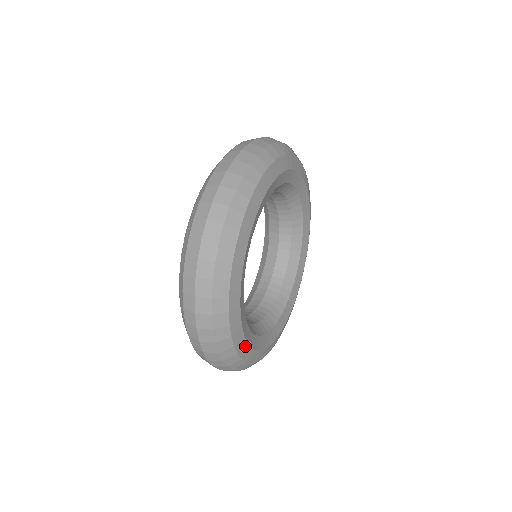
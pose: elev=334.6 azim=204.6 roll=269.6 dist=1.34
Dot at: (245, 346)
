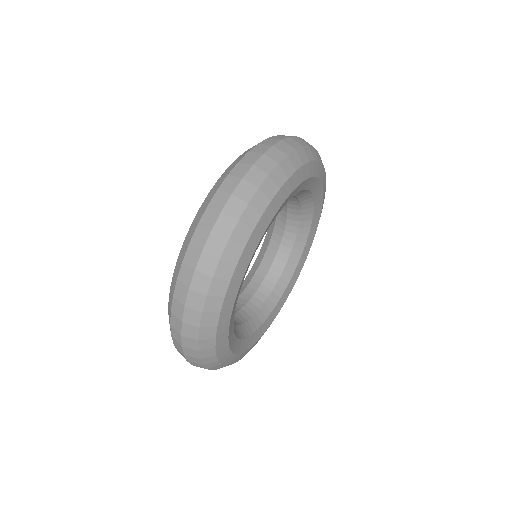
Dot at: (225, 334)
